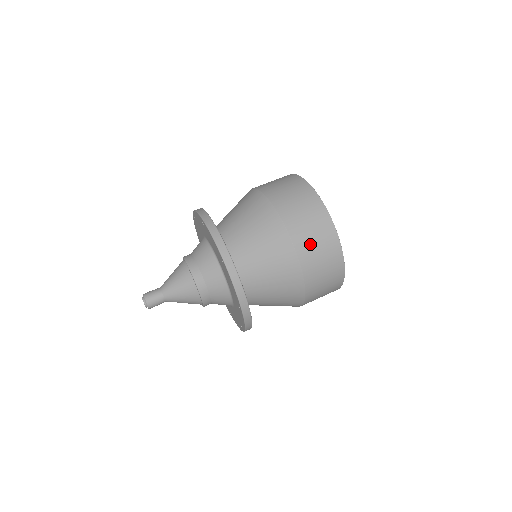
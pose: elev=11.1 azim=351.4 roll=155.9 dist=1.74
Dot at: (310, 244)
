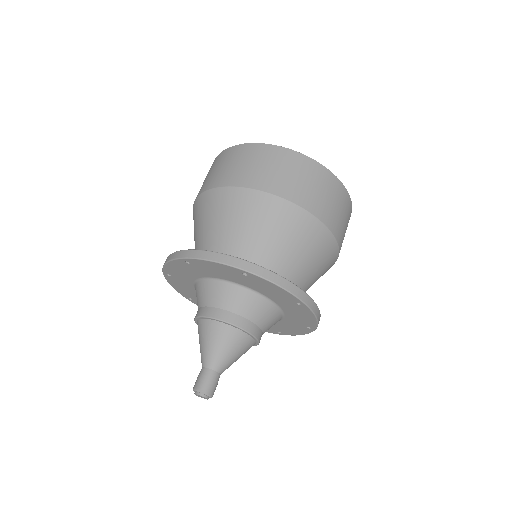
Dot at: (342, 225)
